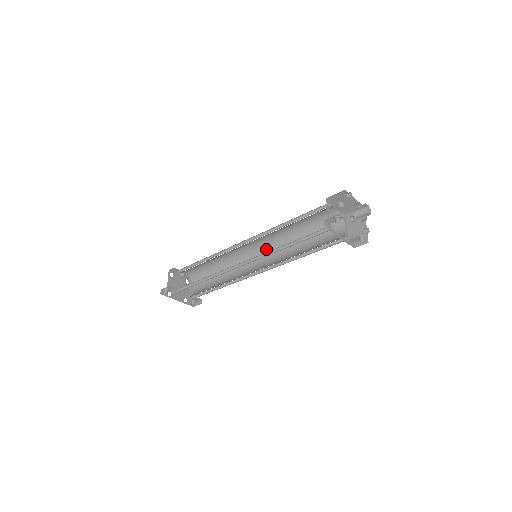
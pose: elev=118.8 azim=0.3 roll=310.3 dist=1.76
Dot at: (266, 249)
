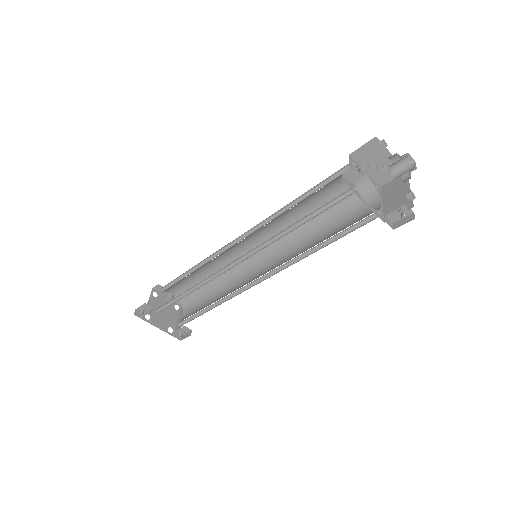
Dot at: (272, 250)
